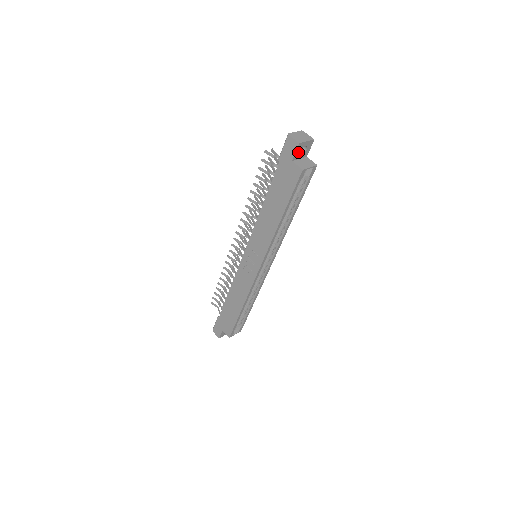
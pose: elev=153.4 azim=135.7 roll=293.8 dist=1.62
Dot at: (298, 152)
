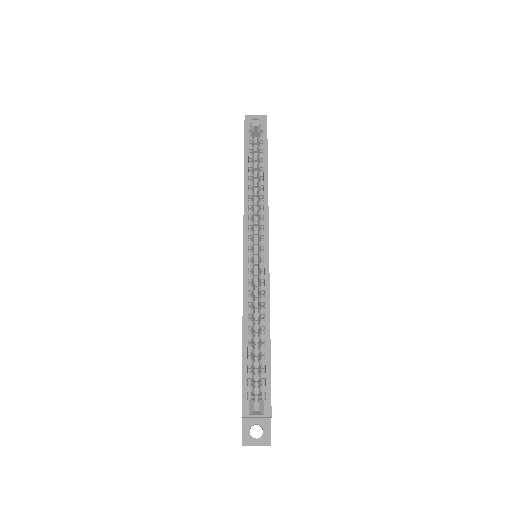
Dot at: occluded
